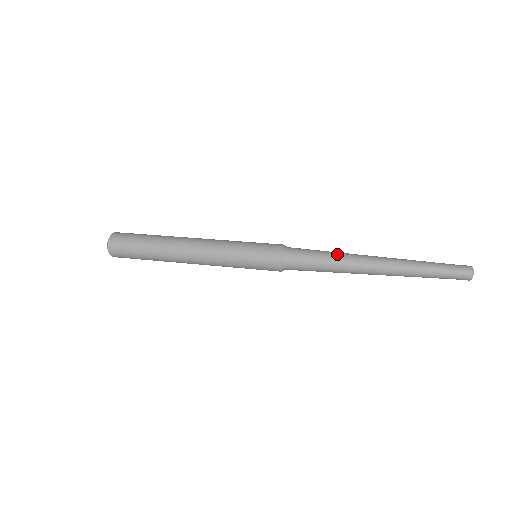
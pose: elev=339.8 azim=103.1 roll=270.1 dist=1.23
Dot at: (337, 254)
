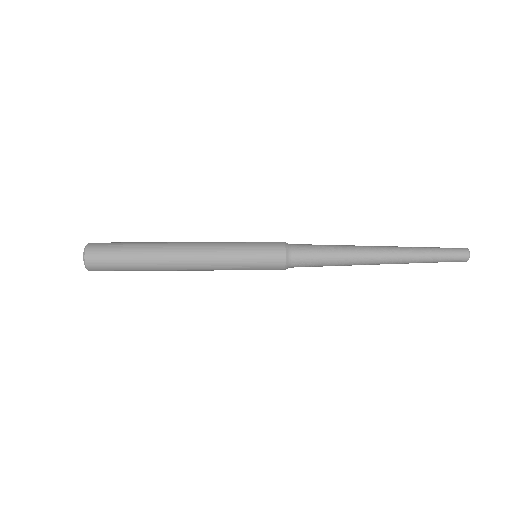
Dot at: (342, 248)
